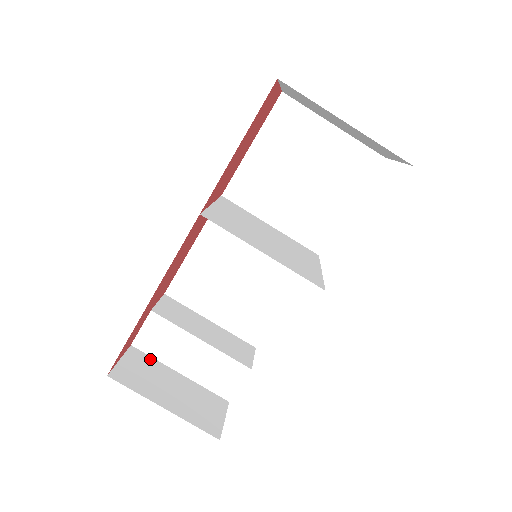
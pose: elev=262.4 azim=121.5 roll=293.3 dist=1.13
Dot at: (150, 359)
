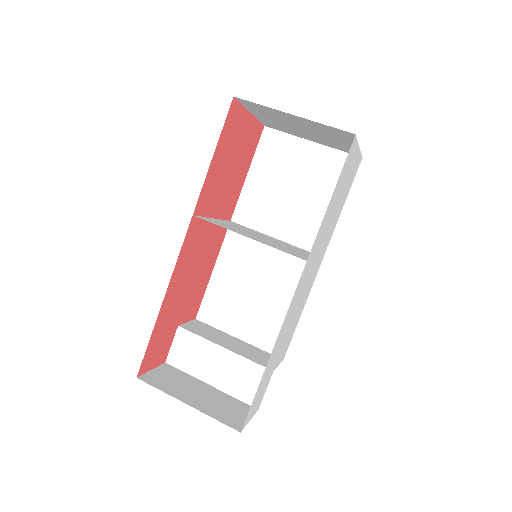
Dot at: (182, 373)
